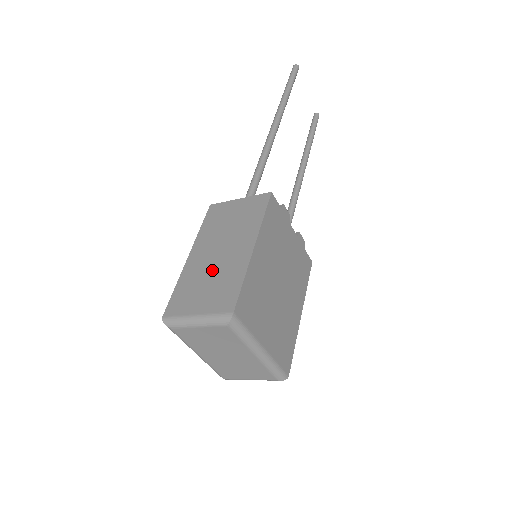
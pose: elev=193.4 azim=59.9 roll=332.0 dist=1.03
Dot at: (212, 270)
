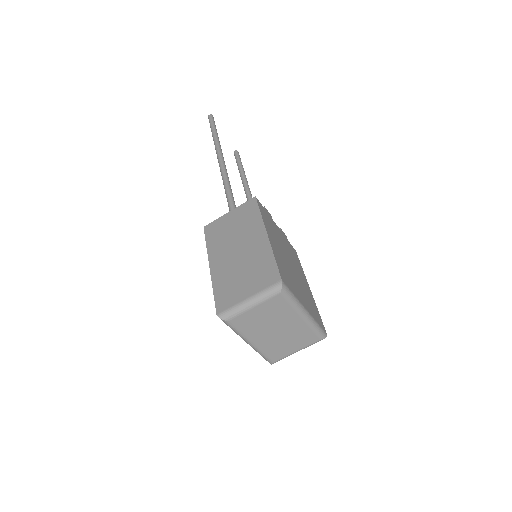
Dot at: (240, 265)
